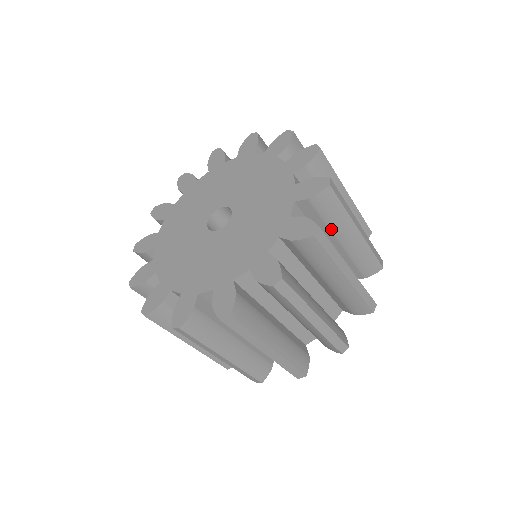
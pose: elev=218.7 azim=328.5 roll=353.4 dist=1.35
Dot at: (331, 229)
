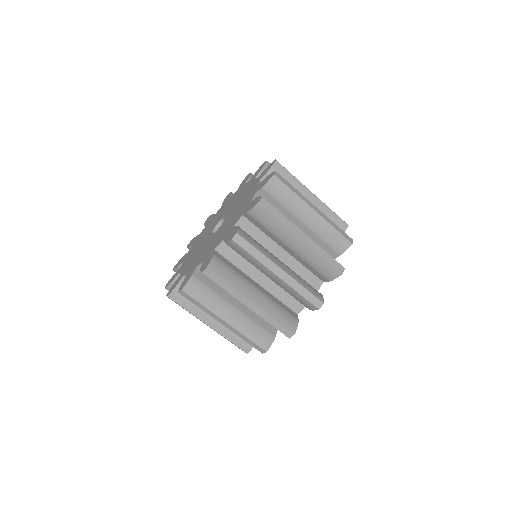
Dot at: (290, 211)
